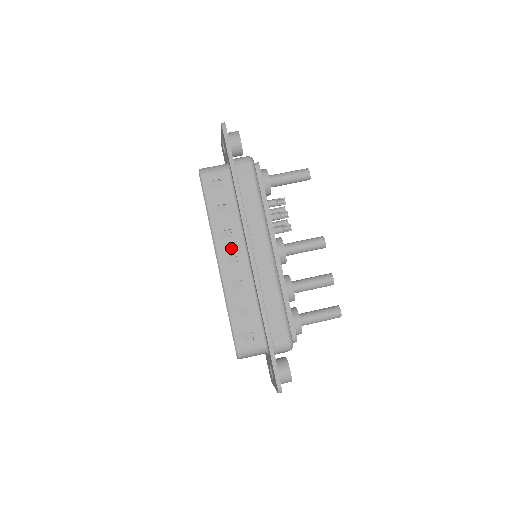
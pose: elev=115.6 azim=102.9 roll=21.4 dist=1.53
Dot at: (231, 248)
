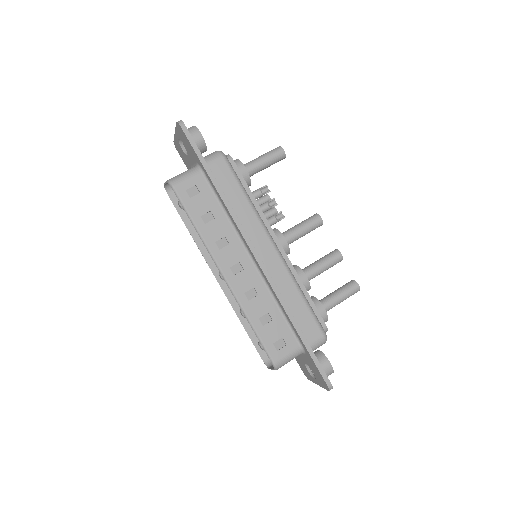
Dot at: (232, 257)
